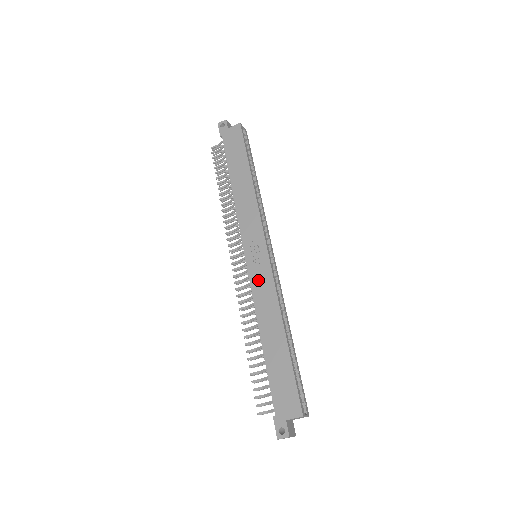
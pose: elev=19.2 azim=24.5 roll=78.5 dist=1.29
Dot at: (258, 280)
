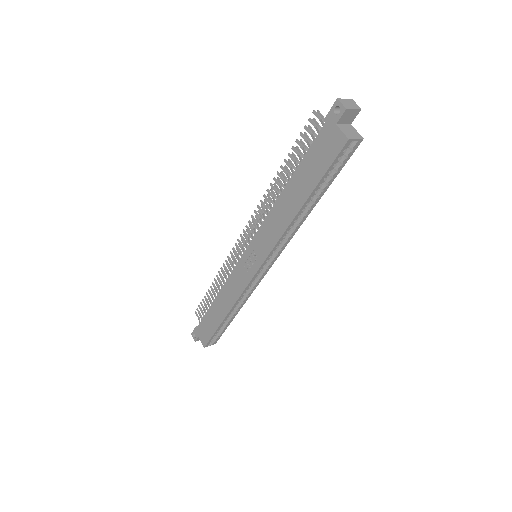
Dot at: (238, 275)
